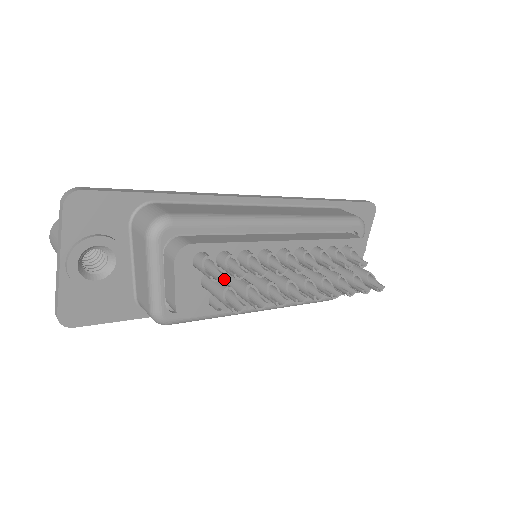
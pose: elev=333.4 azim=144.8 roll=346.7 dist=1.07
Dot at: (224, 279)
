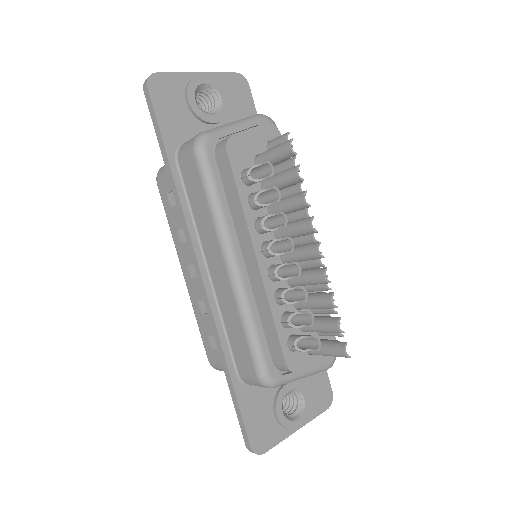
Dot at: (267, 178)
